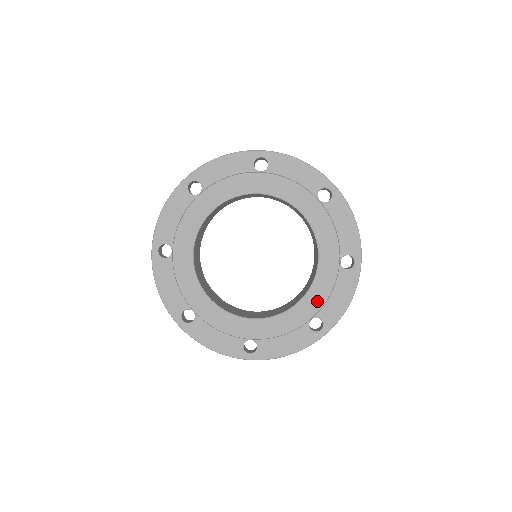
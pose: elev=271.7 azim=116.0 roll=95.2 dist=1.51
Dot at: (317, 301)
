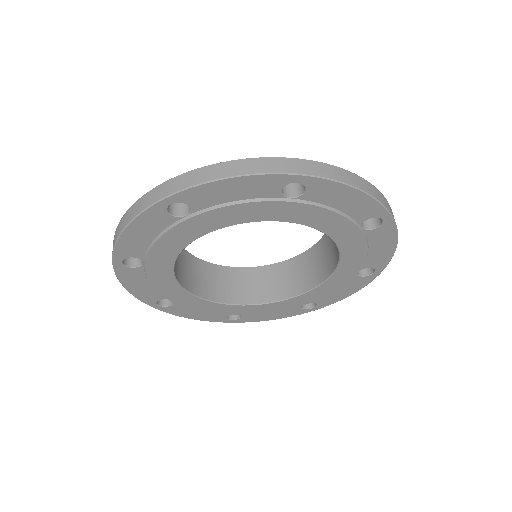
Dot at: (355, 263)
